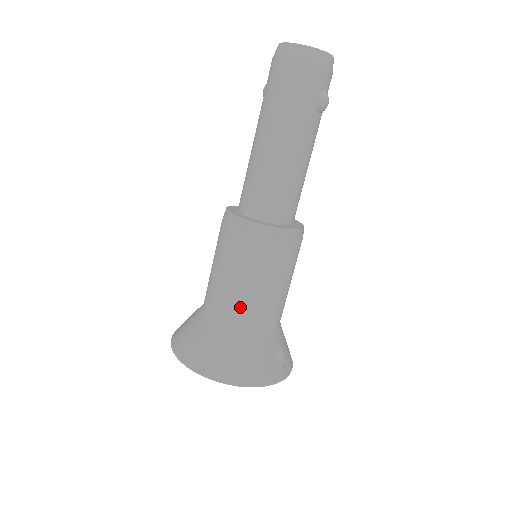
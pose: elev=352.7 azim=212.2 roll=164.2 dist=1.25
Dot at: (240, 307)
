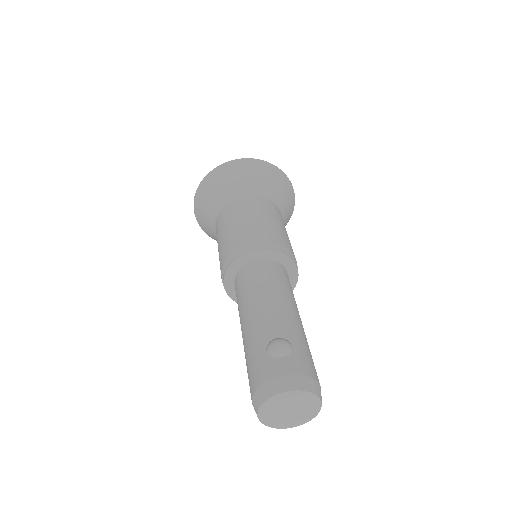
Dot at: occluded
